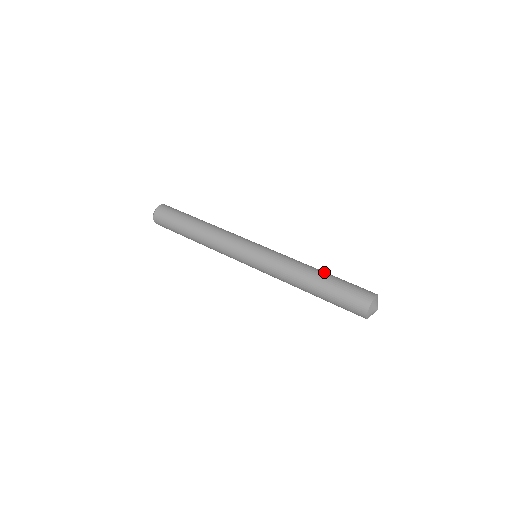
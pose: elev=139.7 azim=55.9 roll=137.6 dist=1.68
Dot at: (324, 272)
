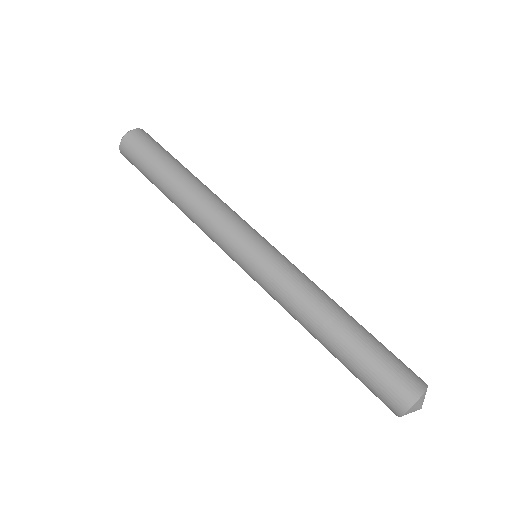
Dot at: (350, 324)
